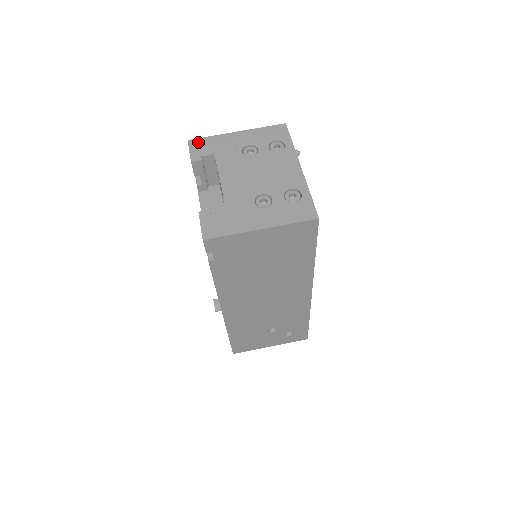
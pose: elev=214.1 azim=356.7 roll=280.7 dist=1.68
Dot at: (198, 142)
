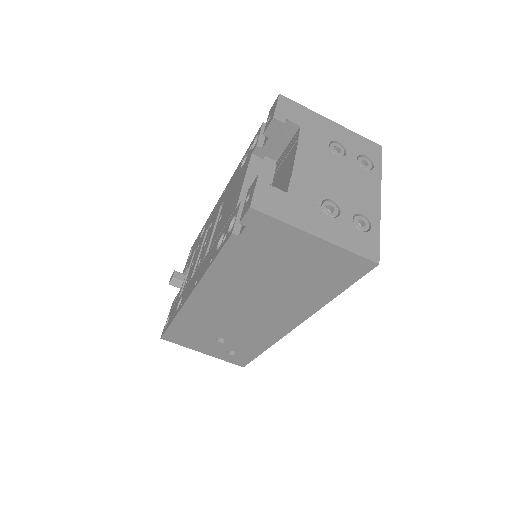
Dot at: (289, 103)
